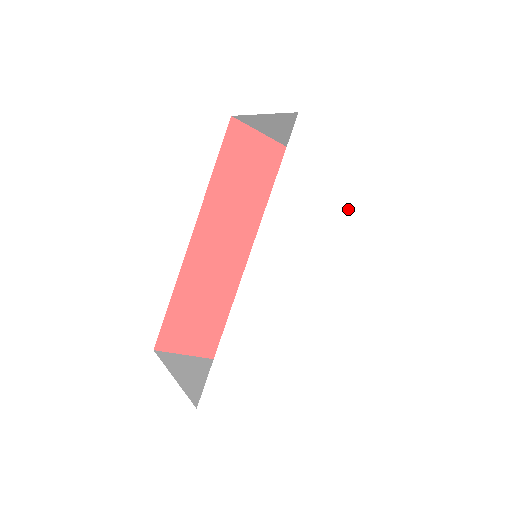
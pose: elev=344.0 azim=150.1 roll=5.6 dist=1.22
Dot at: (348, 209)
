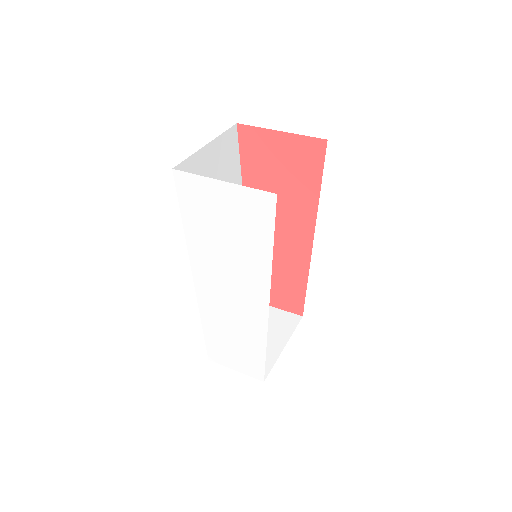
Dot at: (260, 240)
